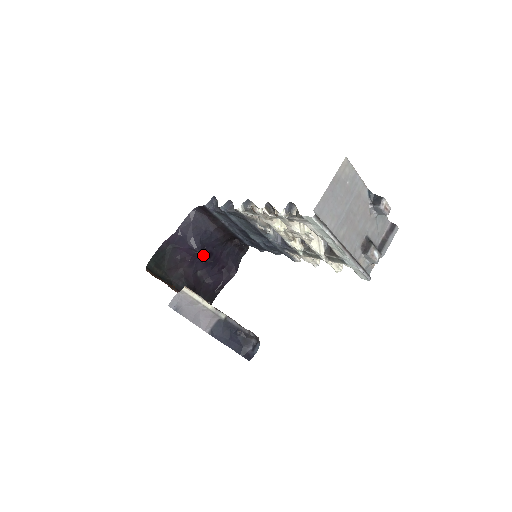
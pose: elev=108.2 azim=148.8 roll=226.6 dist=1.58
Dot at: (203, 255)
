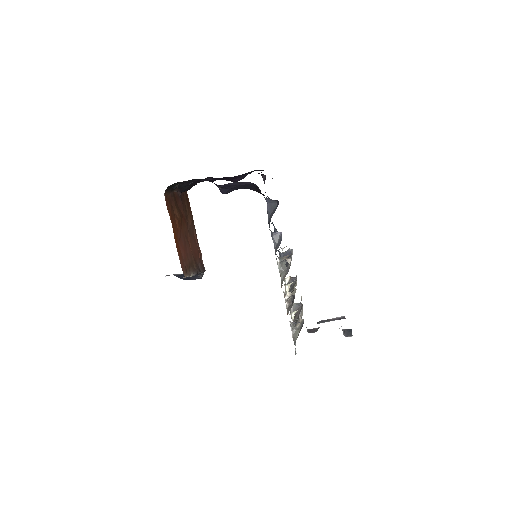
Dot at: occluded
